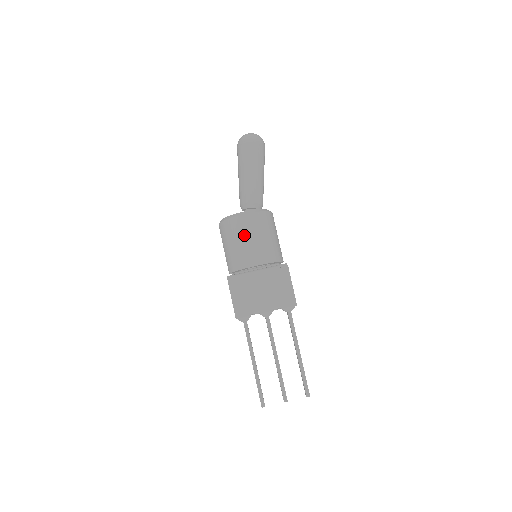
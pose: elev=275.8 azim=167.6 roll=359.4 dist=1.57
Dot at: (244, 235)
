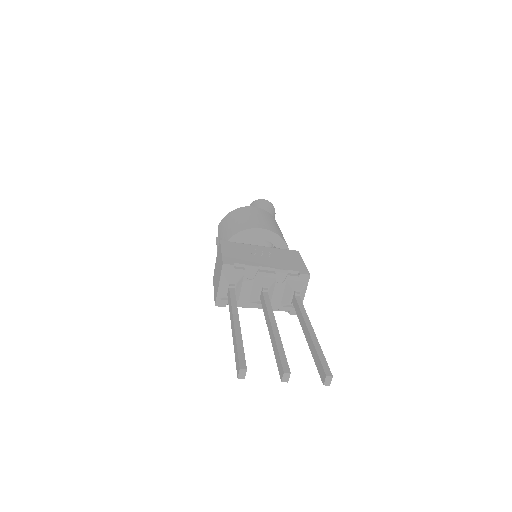
Dot at: (251, 214)
